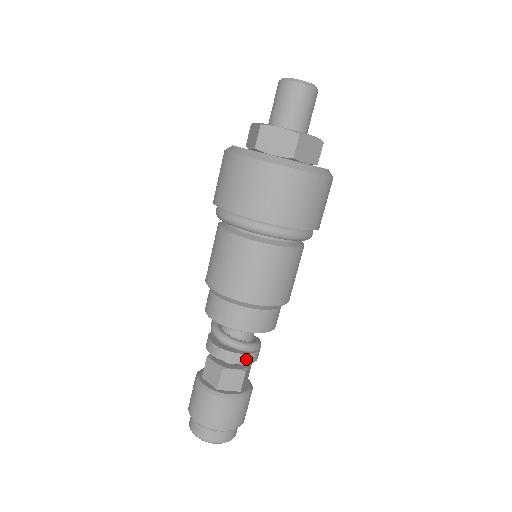
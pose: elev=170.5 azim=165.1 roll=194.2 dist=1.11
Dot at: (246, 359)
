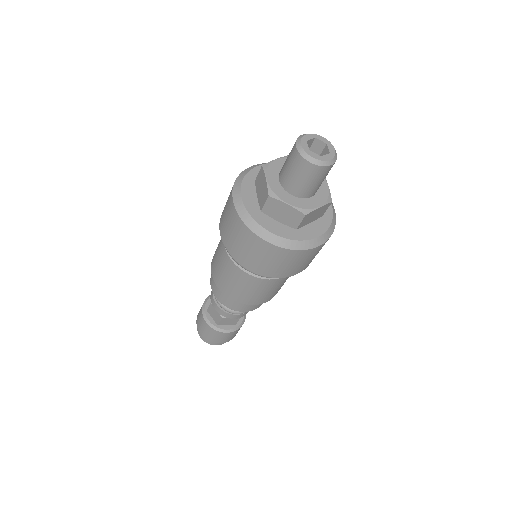
Dot at: (220, 311)
